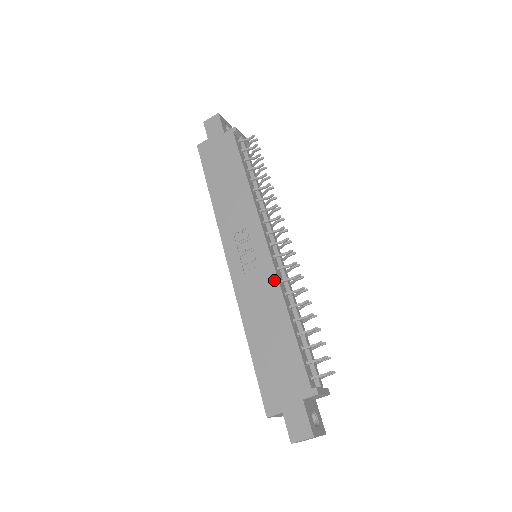
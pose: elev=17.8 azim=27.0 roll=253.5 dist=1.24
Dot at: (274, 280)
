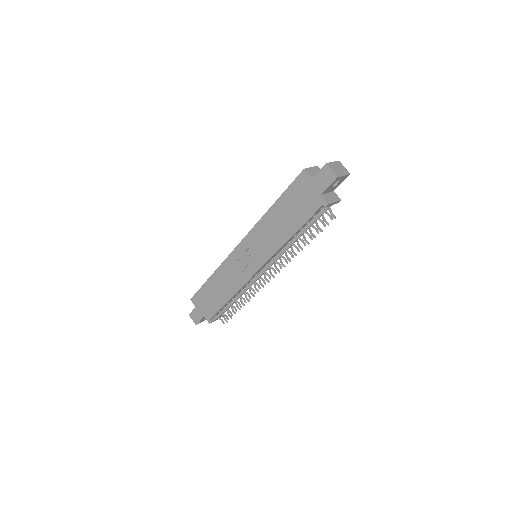
Dot at: (242, 284)
